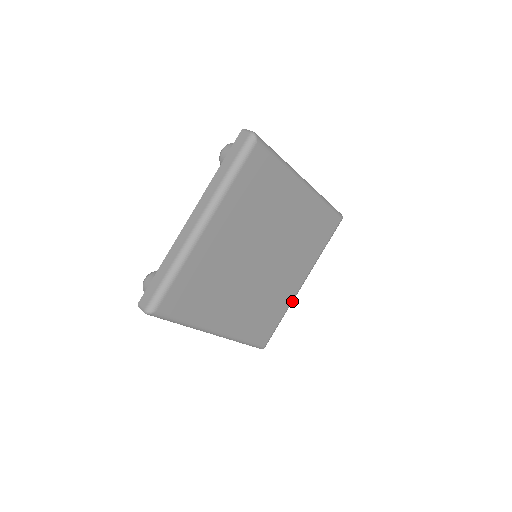
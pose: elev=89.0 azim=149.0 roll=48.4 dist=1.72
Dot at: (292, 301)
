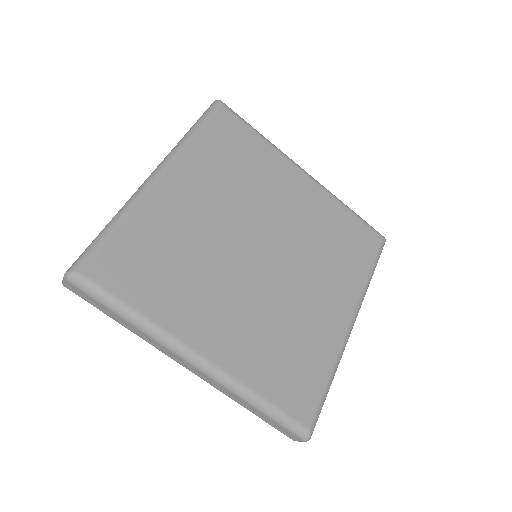
Dot at: (341, 350)
